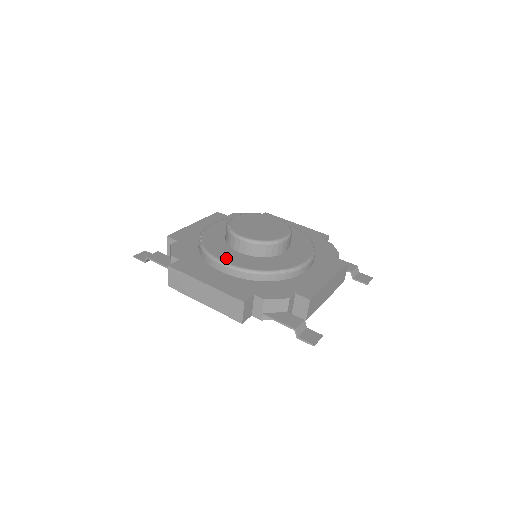
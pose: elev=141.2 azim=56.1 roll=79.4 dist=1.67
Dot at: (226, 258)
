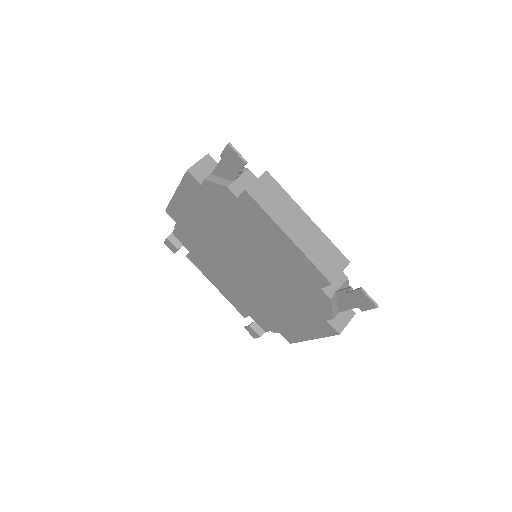
Dot at: occluded
